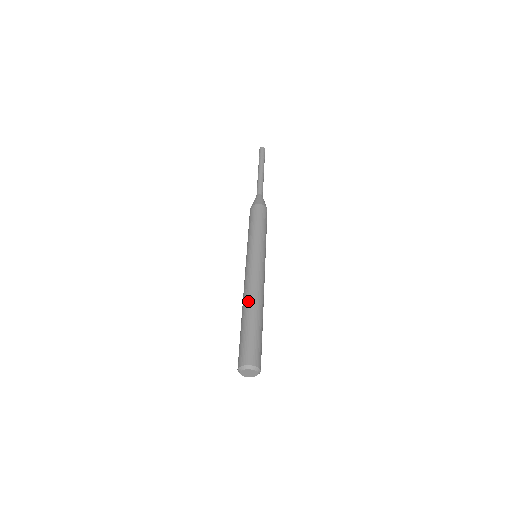
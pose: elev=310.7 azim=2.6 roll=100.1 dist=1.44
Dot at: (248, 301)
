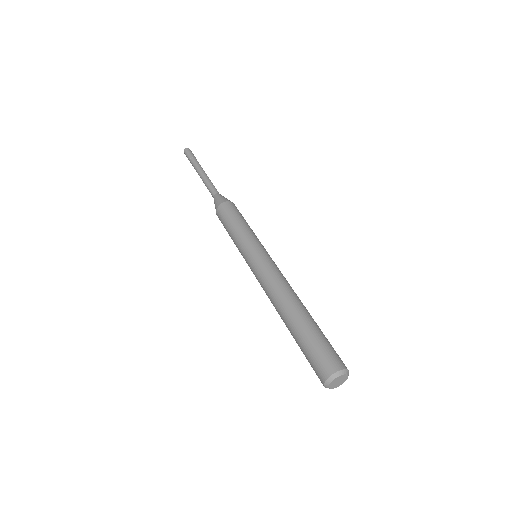
Dot at: (282, 307)
